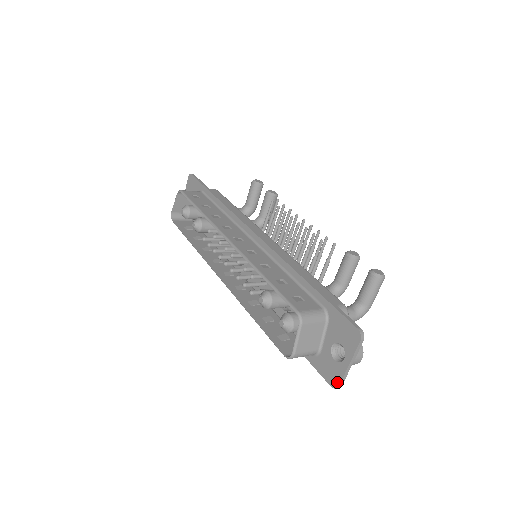
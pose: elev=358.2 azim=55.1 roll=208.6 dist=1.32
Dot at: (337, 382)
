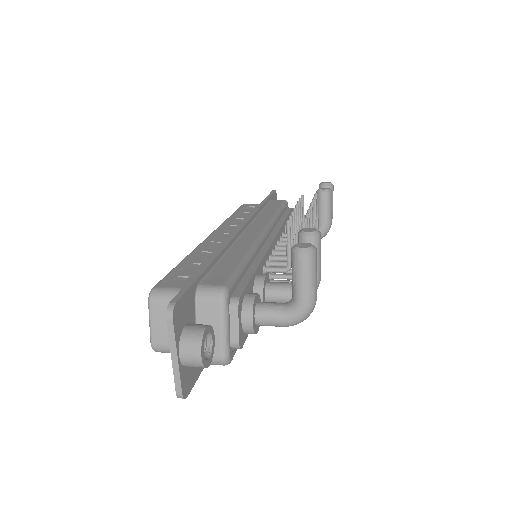
Dot at: (177, 387)
